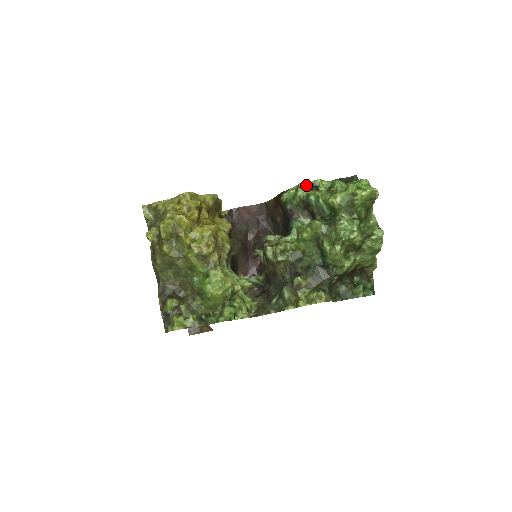
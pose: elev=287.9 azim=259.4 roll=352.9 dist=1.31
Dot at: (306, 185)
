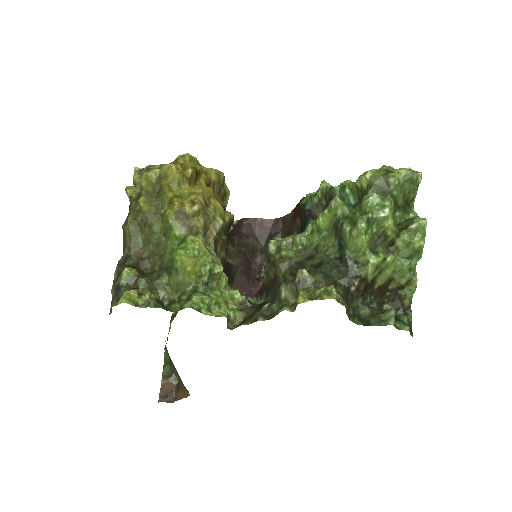
Dot at: (333, 186)
